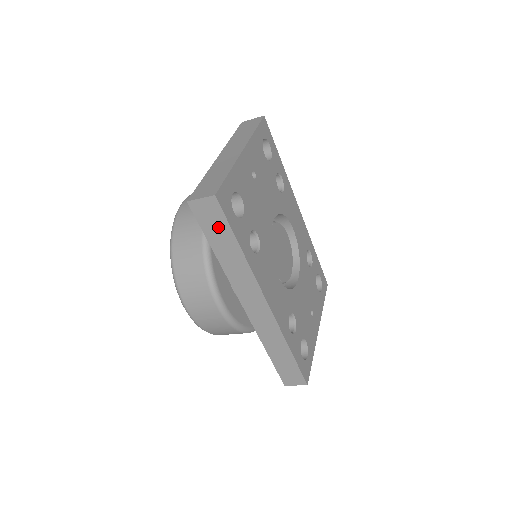
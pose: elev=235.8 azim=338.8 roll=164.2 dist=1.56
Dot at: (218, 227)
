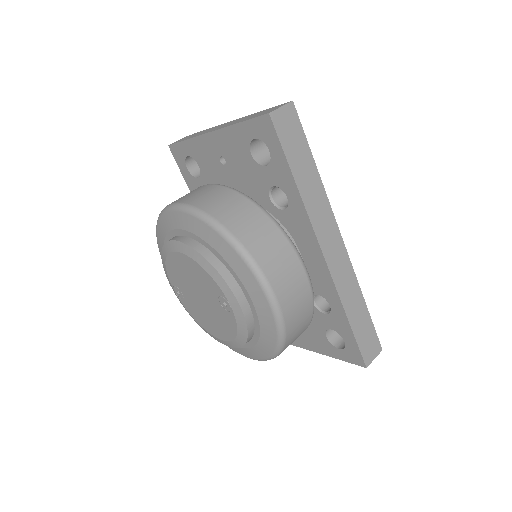
Dot at: (297, 142)
